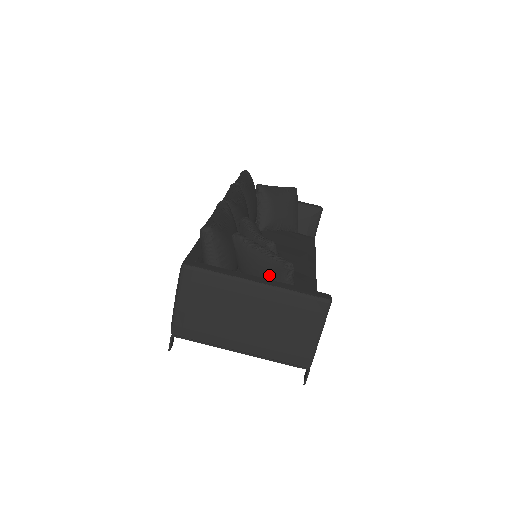
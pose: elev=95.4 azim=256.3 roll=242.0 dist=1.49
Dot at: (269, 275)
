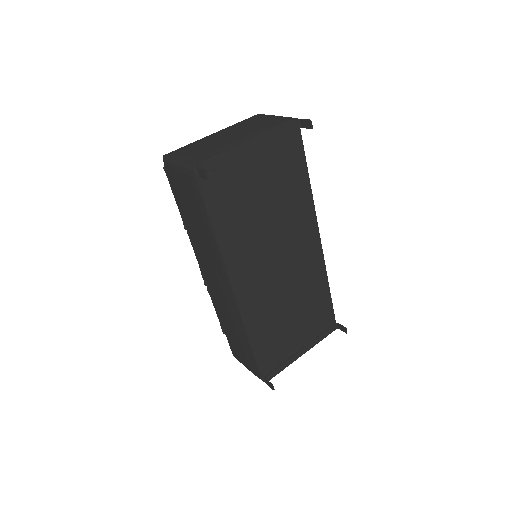
Dot at: occluded
